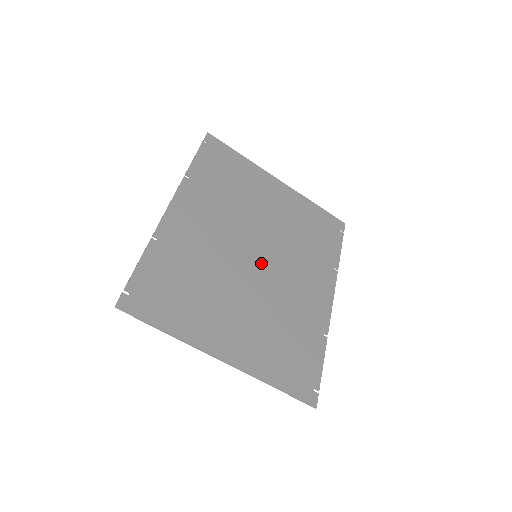
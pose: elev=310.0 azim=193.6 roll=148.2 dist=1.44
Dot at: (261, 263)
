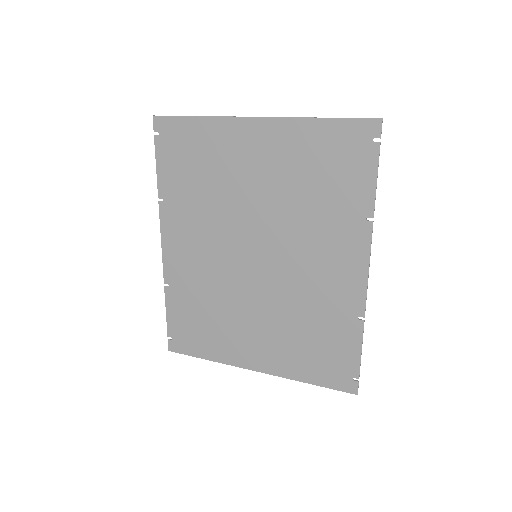
Dot at: (263, 263)
